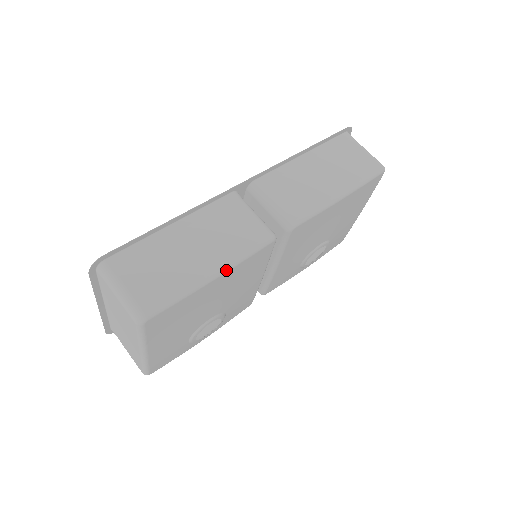
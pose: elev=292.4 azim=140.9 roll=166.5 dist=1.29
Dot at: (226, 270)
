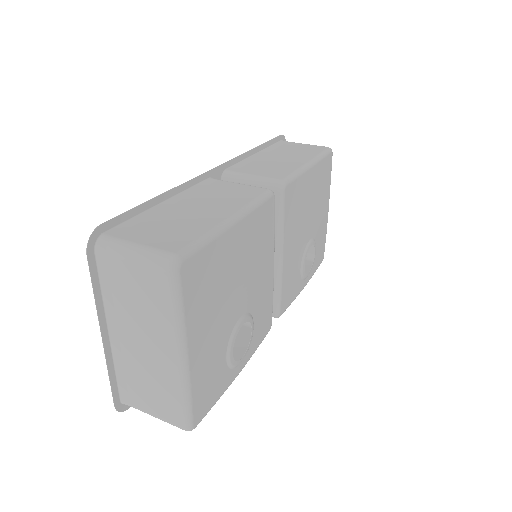
Dot at: (242, 216)
